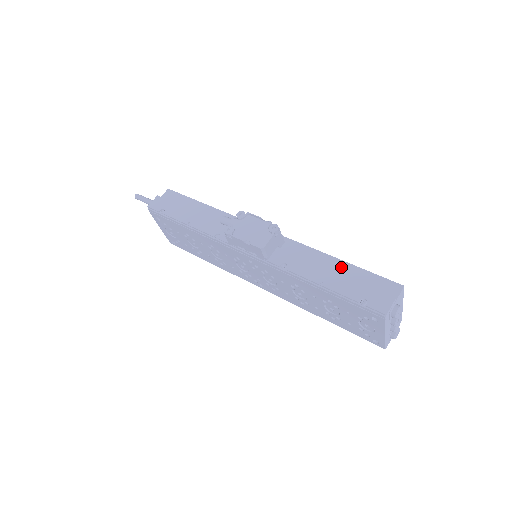
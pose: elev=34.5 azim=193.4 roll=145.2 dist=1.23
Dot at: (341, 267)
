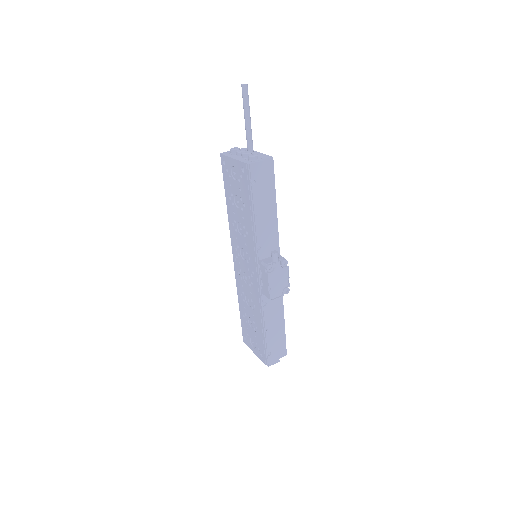
Dot at: (281, 324)
